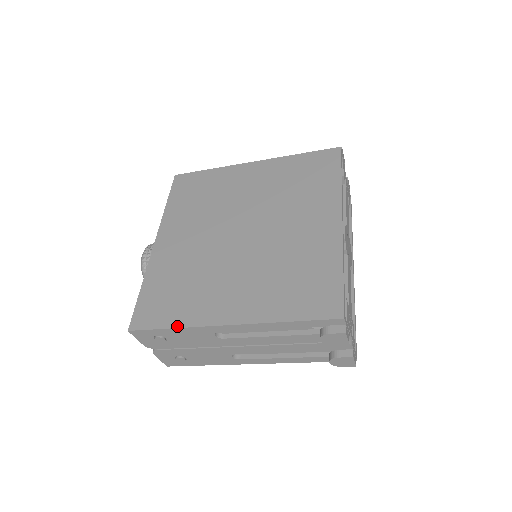
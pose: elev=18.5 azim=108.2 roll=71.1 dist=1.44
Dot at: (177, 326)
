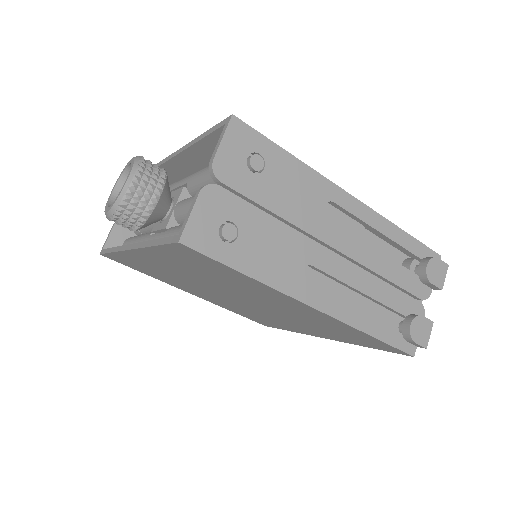
Dot at: (297, 159)
